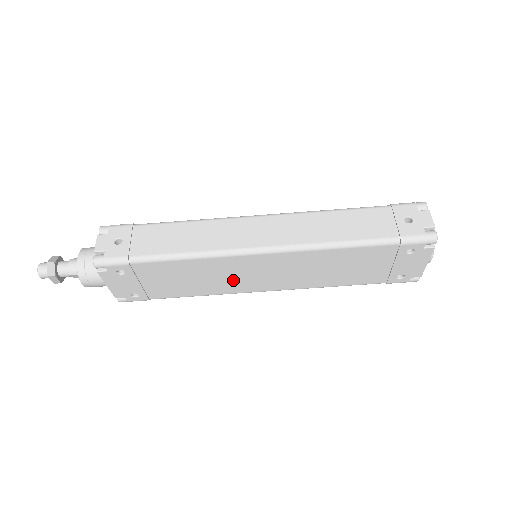
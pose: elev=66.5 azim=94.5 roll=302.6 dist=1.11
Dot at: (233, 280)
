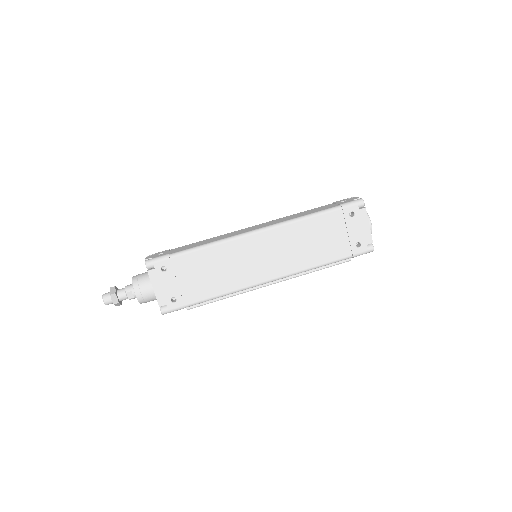
Dot at: (243, 269)
